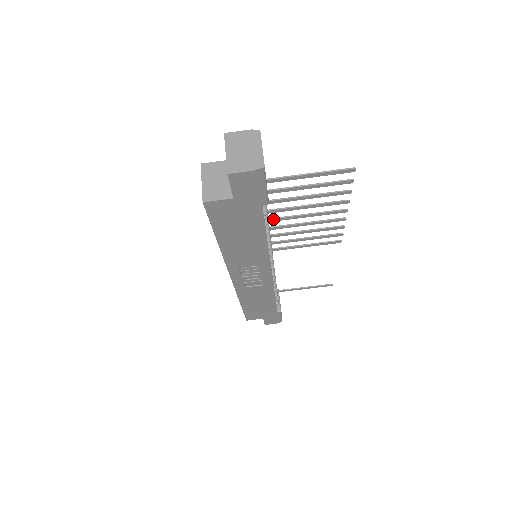
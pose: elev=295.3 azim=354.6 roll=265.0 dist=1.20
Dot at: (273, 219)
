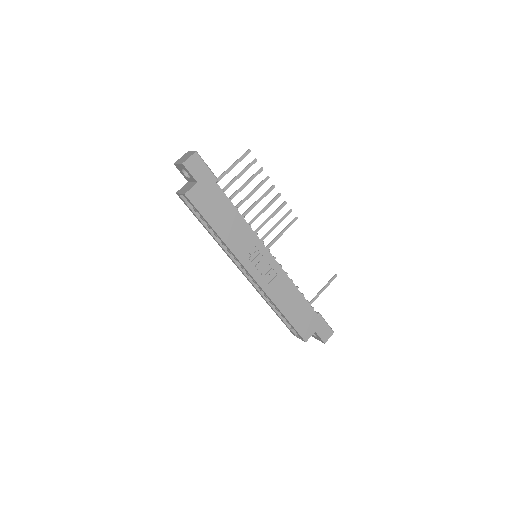
Dot at: occluded
